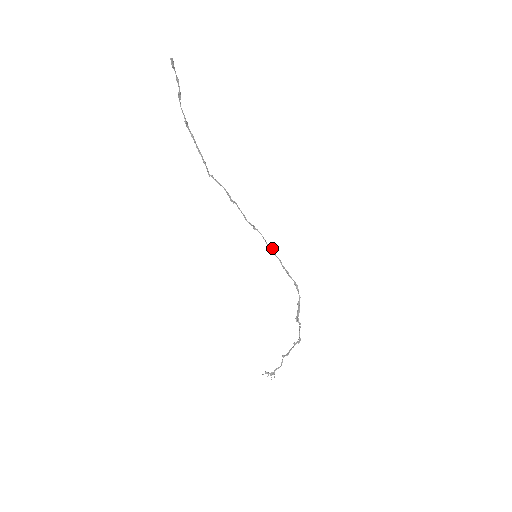
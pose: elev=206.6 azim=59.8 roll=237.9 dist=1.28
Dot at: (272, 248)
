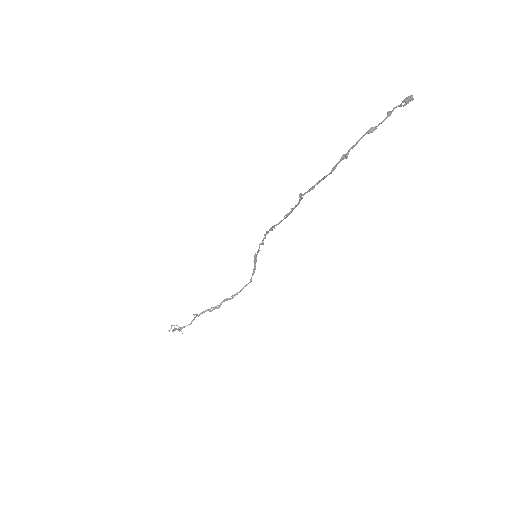
Dot at: occluded
